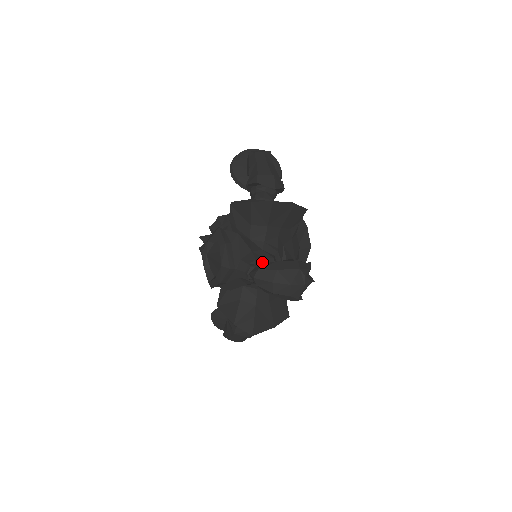
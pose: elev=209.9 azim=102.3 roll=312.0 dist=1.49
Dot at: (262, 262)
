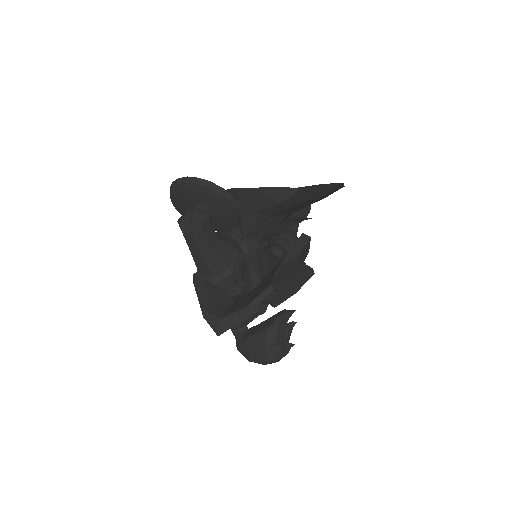
Dot at: (245, 321)
